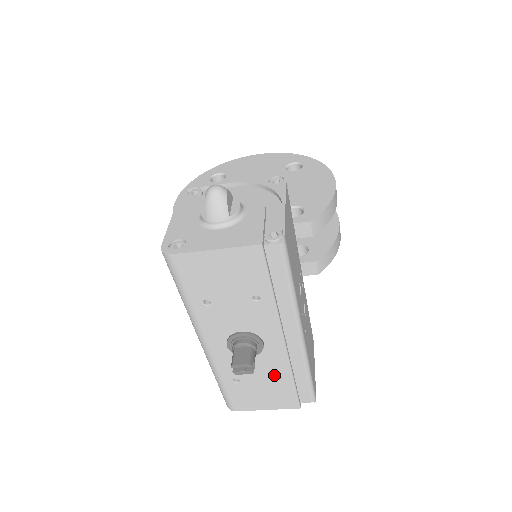
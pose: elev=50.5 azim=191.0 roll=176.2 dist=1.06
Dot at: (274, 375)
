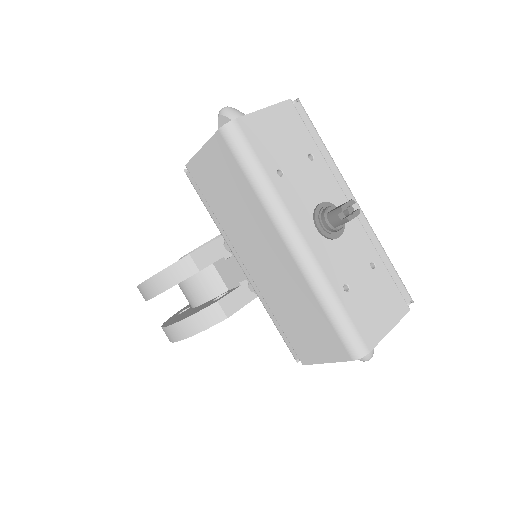
Dot at: (368, 262)
